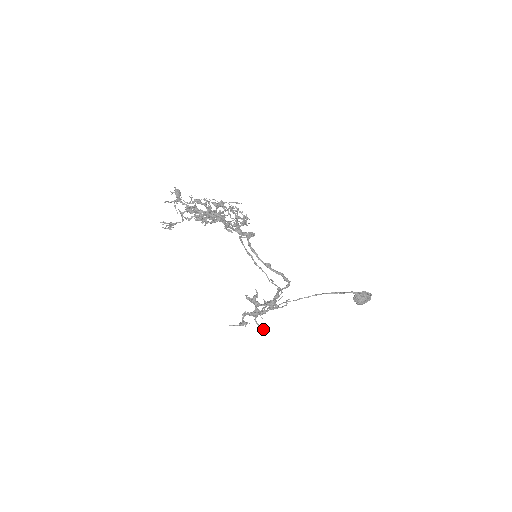
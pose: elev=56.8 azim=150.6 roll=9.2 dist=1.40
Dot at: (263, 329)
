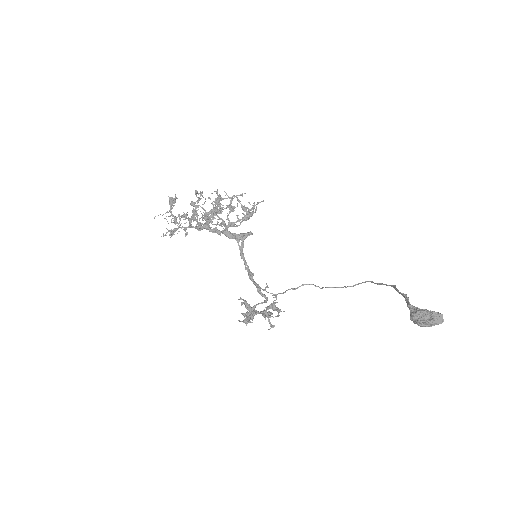
Dot at: occluded
